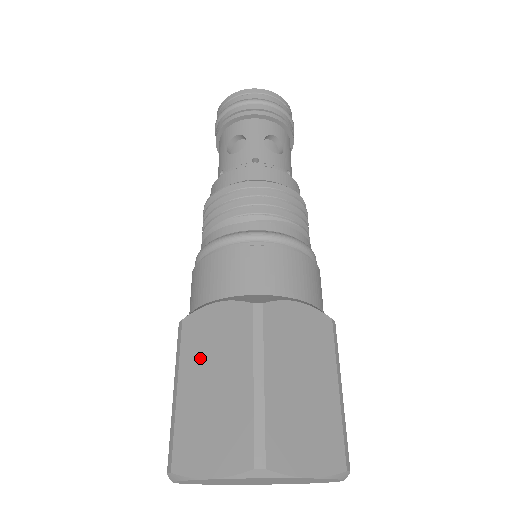
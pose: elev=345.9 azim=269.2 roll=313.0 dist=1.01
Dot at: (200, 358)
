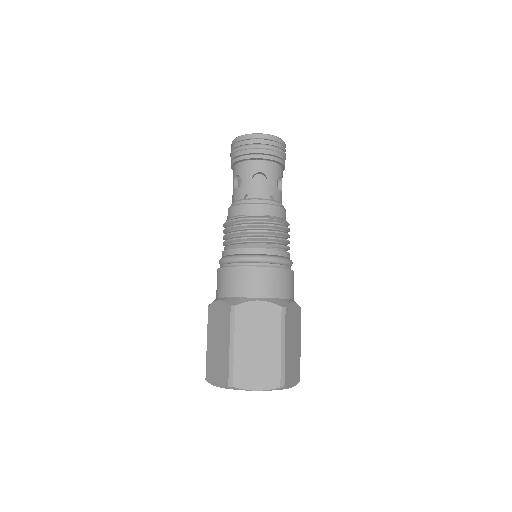
Dot at: (249, 331)
